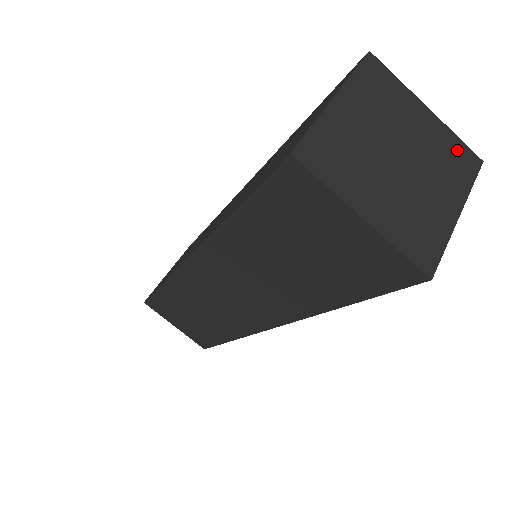
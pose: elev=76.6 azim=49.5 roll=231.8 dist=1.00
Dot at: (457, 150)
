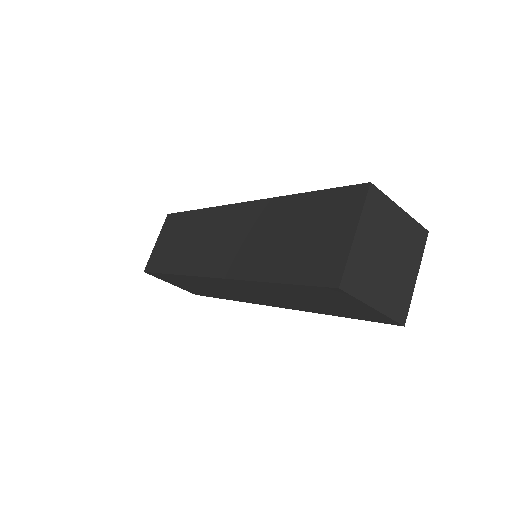
Dot at: (416, 232)
